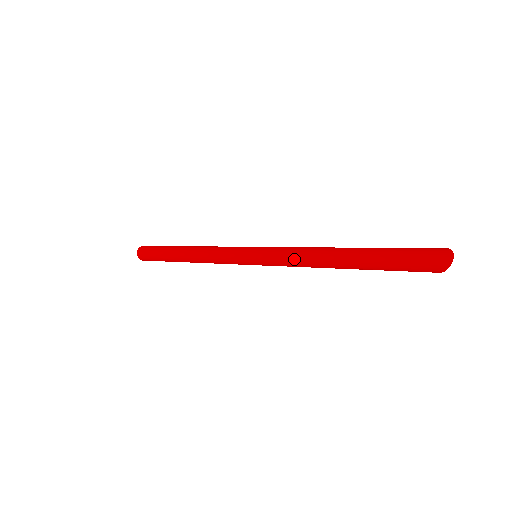
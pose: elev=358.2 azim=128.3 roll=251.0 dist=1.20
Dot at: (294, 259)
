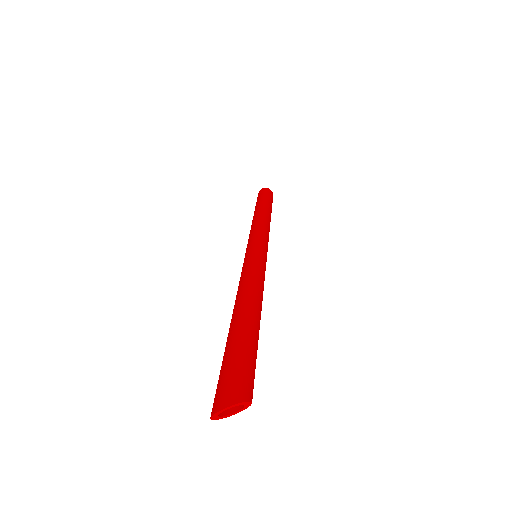
Dot at: (240, 280)
